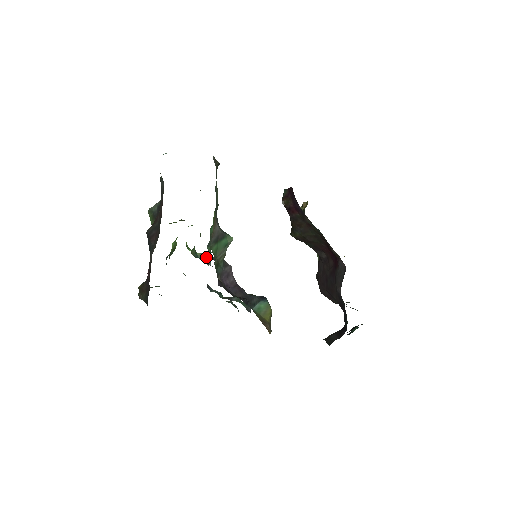
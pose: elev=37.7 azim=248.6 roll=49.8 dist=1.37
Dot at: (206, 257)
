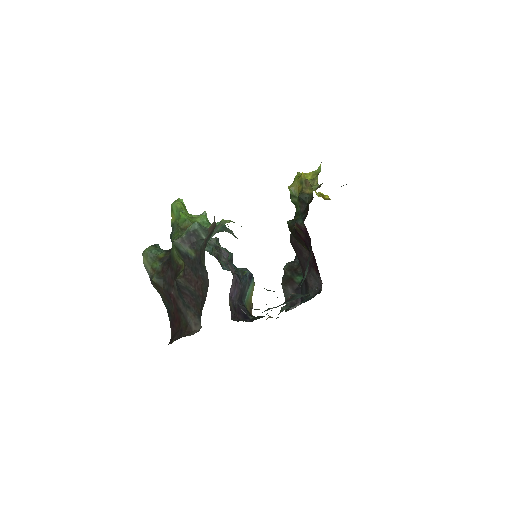
Dot at: occluded
